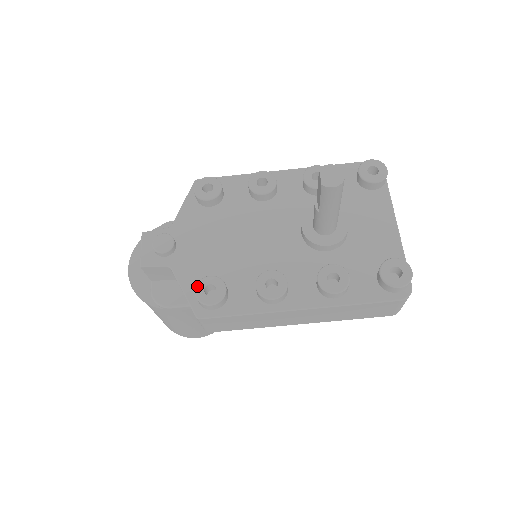
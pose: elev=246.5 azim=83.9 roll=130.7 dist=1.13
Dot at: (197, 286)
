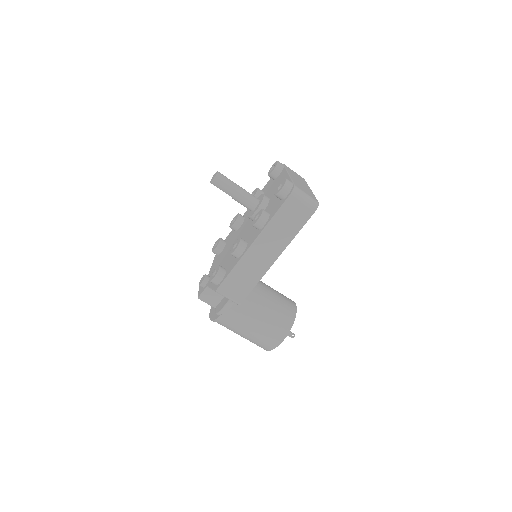
Dot at: (210, 277)
